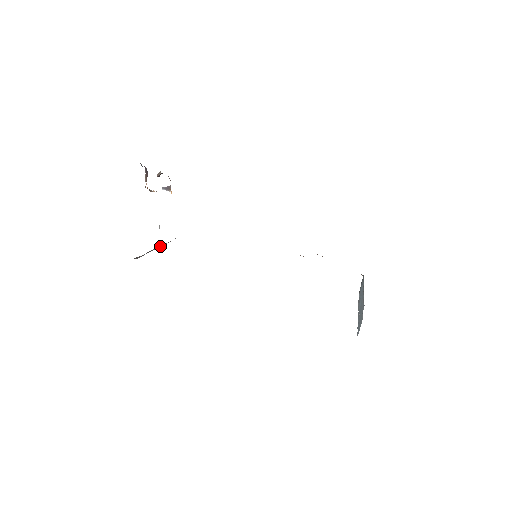
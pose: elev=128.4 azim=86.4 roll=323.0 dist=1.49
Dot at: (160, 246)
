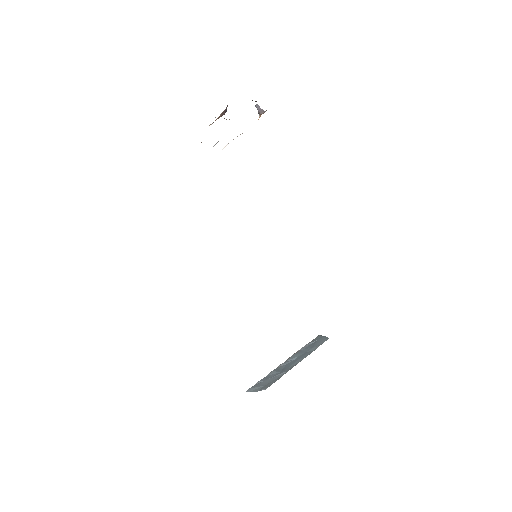
Dot at: occluded
